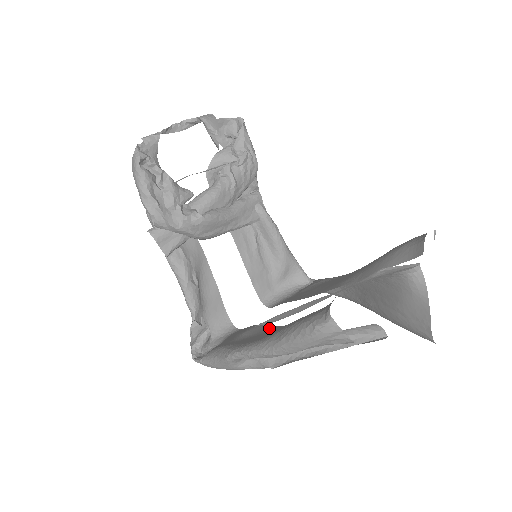
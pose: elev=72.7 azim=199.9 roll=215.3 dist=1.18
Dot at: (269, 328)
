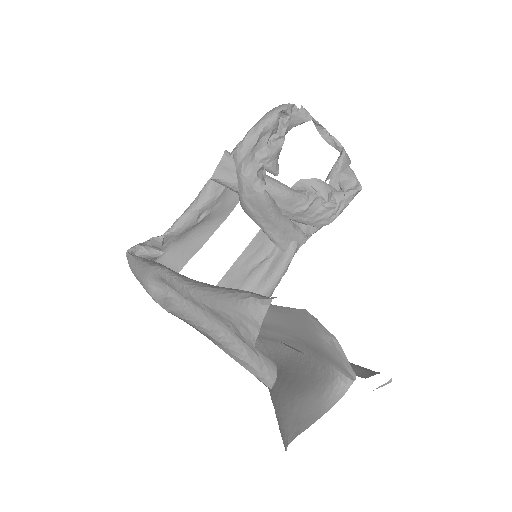
Dot at: occluded
